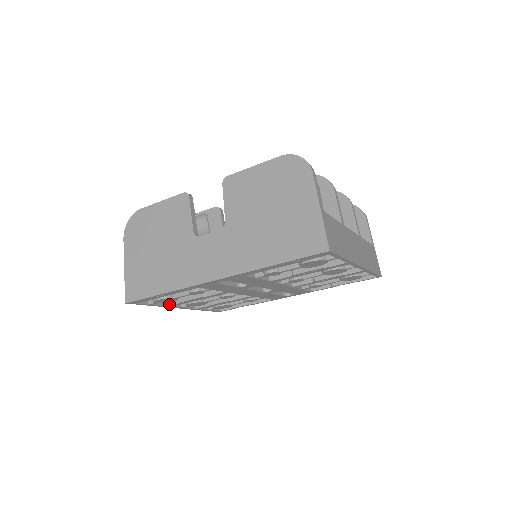
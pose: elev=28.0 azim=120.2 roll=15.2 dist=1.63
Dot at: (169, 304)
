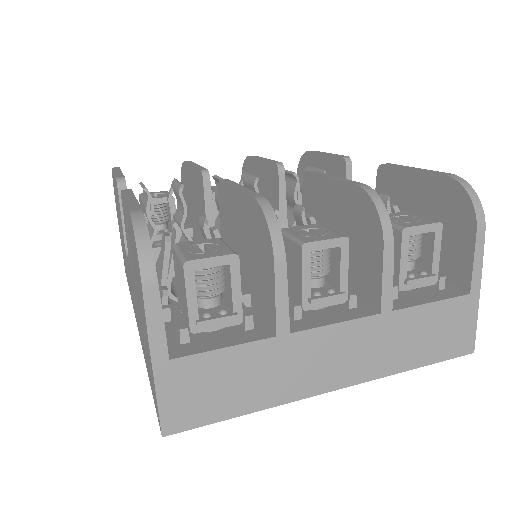
Dot at: occluded
